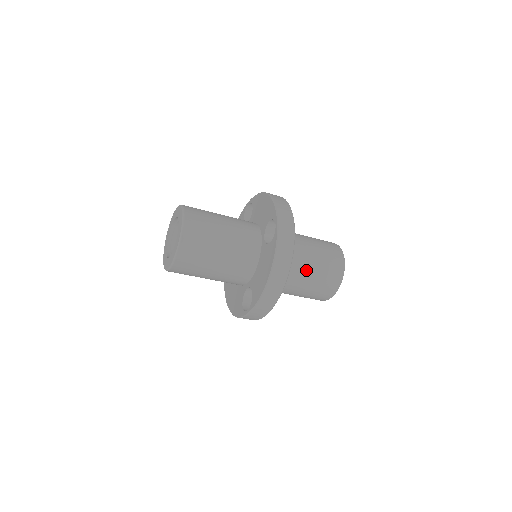
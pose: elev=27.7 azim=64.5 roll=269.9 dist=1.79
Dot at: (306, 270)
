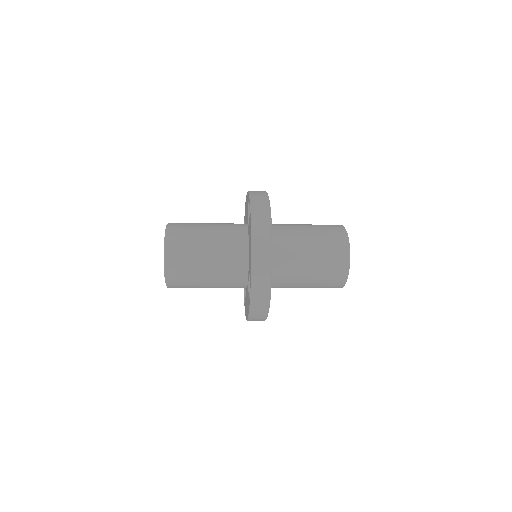
Dot at: (303, 244)
